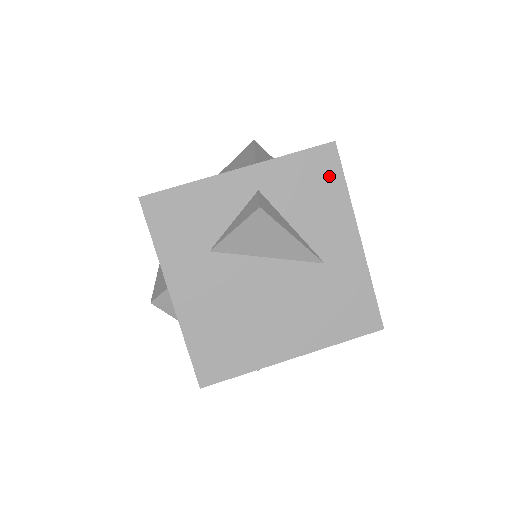
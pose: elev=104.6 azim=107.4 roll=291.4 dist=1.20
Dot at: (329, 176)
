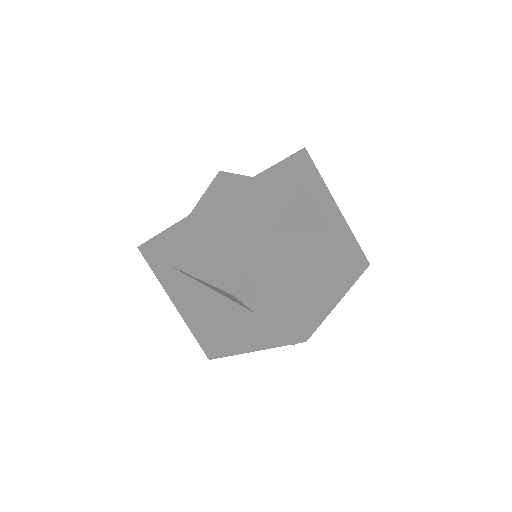
Dot at: (311, 170)
